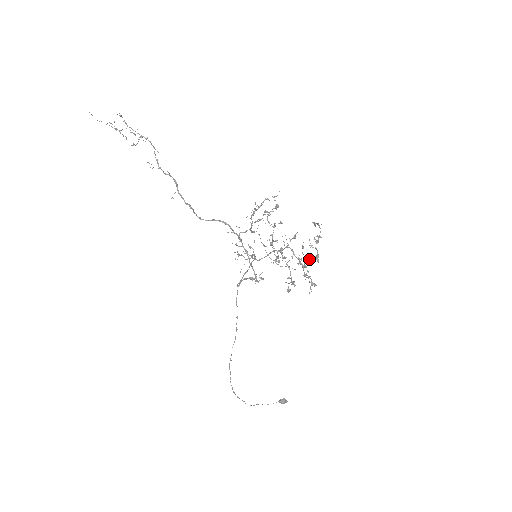
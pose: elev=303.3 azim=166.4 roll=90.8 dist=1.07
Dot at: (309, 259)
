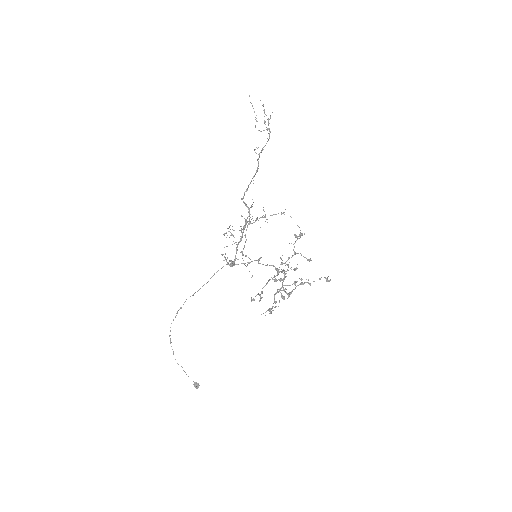
Dot at: occluded
